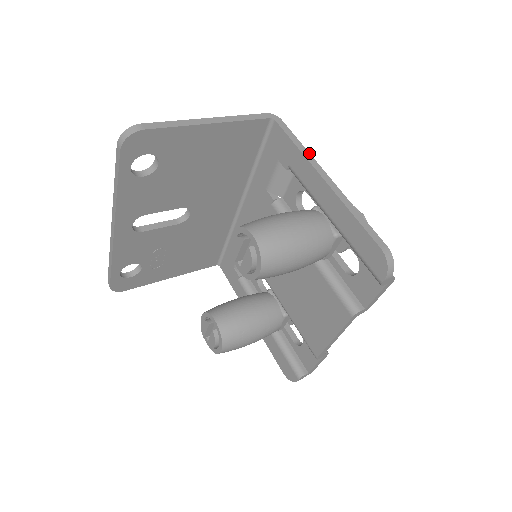
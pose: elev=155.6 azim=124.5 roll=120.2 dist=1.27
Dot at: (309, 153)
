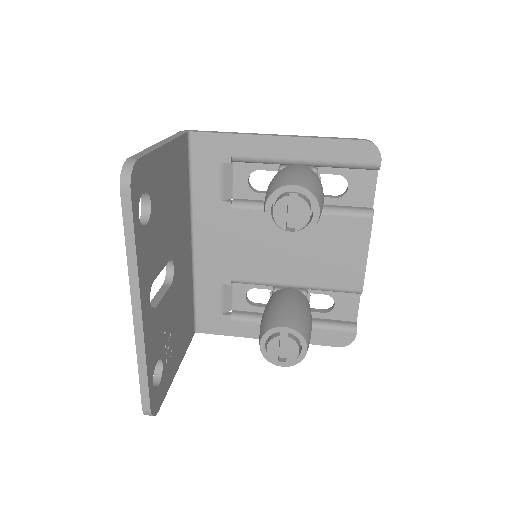
Dot at: (243, 133)
